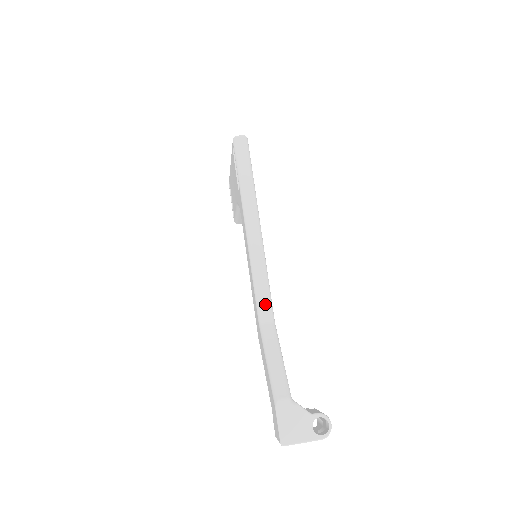
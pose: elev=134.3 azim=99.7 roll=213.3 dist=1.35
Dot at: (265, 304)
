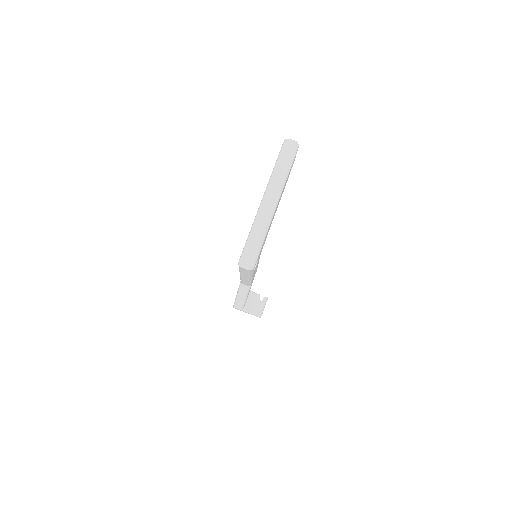
Dot at: occluded
